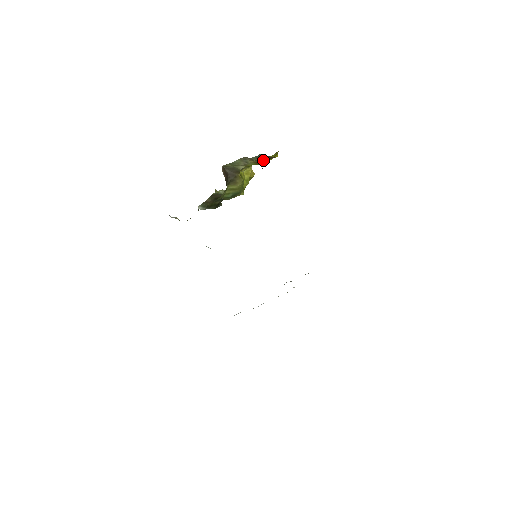
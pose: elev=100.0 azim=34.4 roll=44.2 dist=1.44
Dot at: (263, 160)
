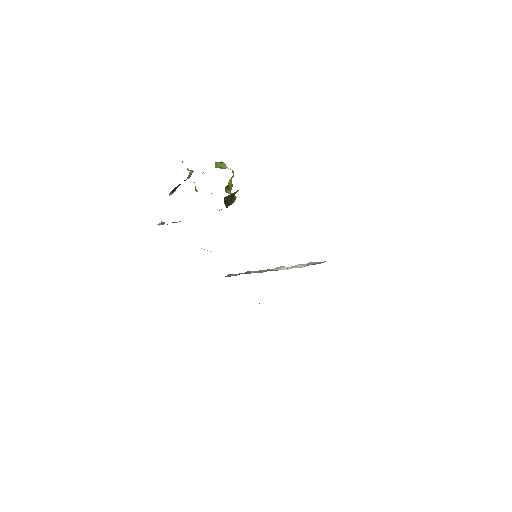
Dot at: occluded
